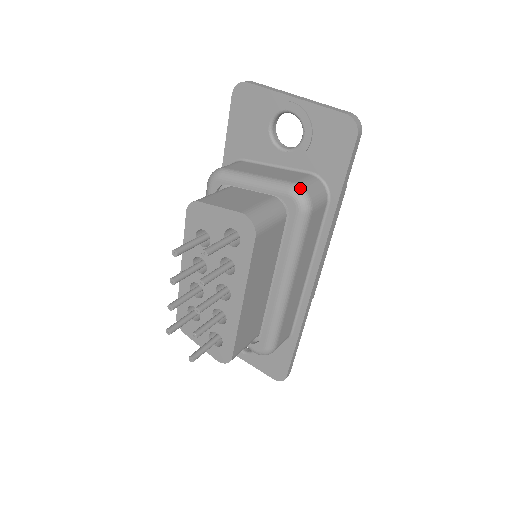
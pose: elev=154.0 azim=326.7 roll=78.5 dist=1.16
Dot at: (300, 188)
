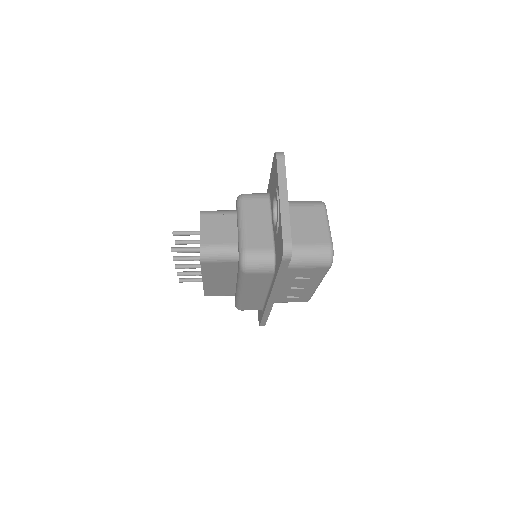
Dot at: (245, 256)
